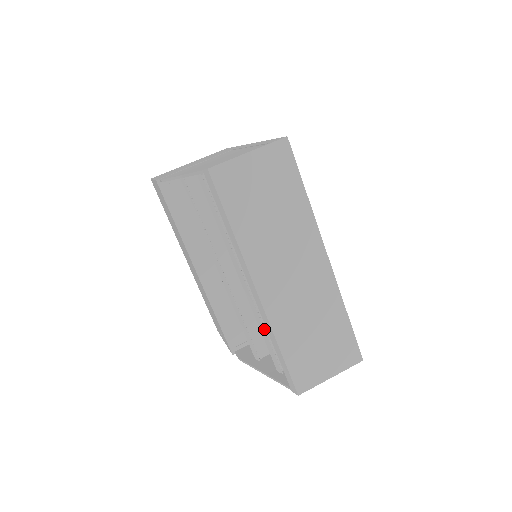
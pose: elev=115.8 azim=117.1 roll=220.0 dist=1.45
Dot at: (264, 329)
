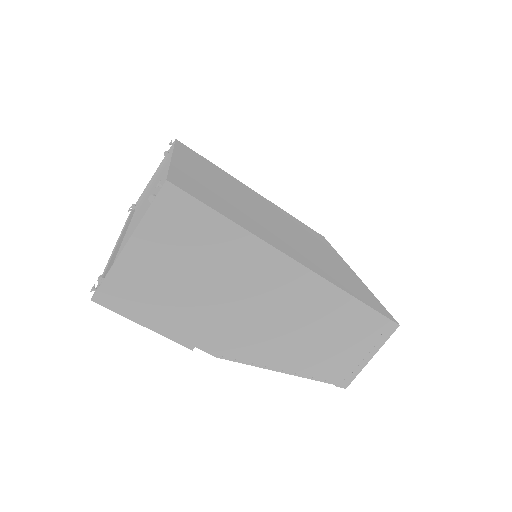
Dot at: occluded
